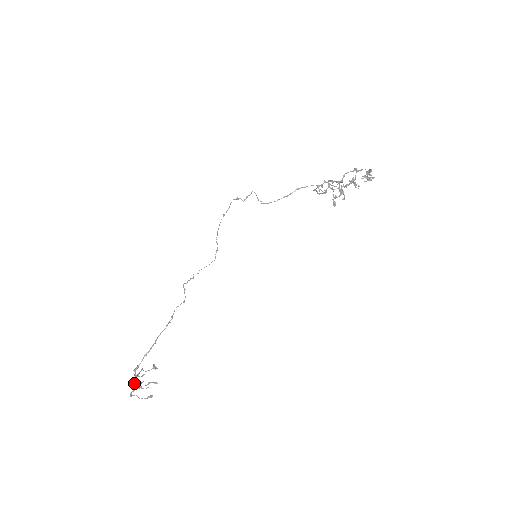
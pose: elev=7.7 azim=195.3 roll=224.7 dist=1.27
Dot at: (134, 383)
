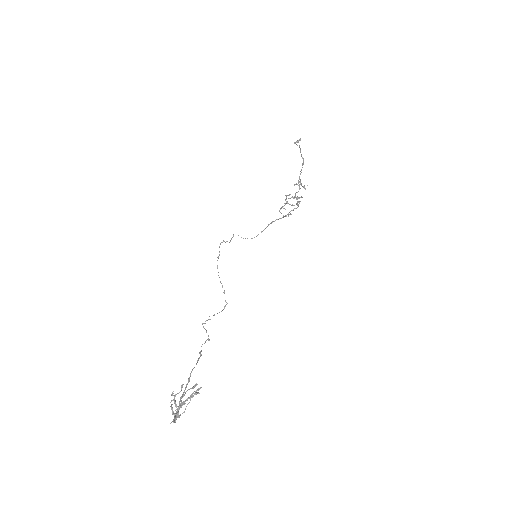
Dot at: occluded
